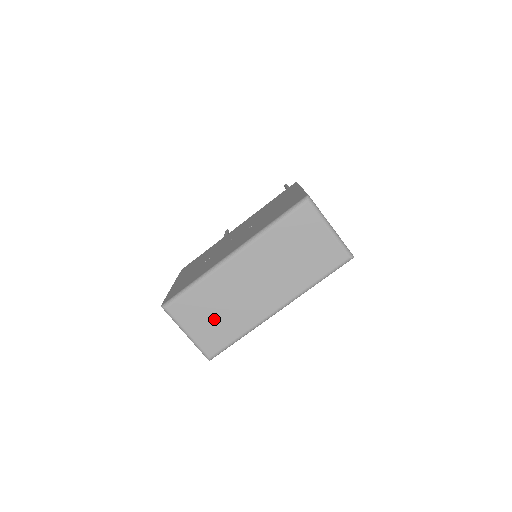
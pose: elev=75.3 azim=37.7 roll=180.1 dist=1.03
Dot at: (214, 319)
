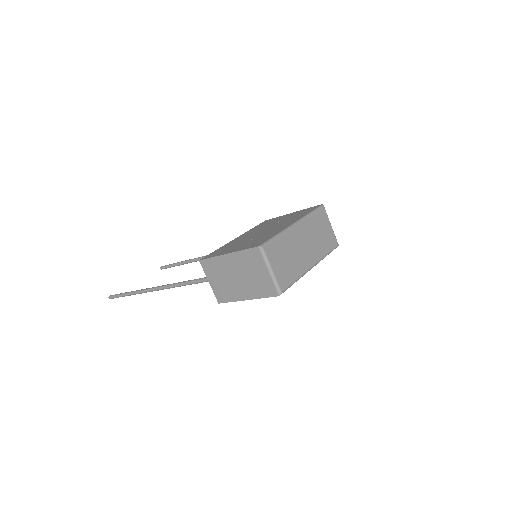
Dot at: (286, 263)
